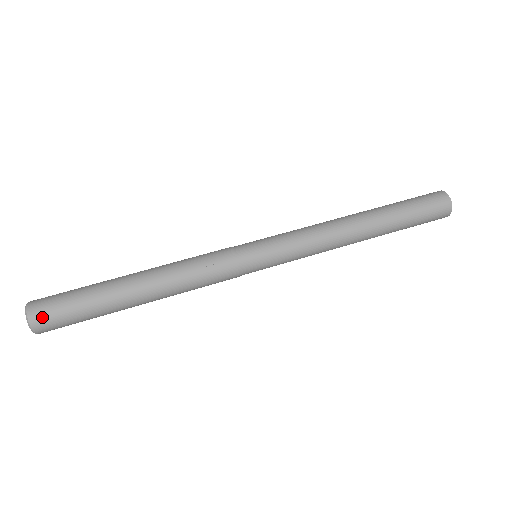
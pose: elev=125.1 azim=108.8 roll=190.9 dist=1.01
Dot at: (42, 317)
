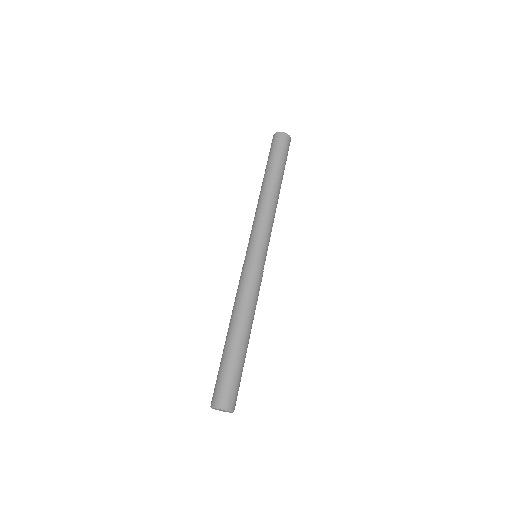
Dot at: (234, 401)
